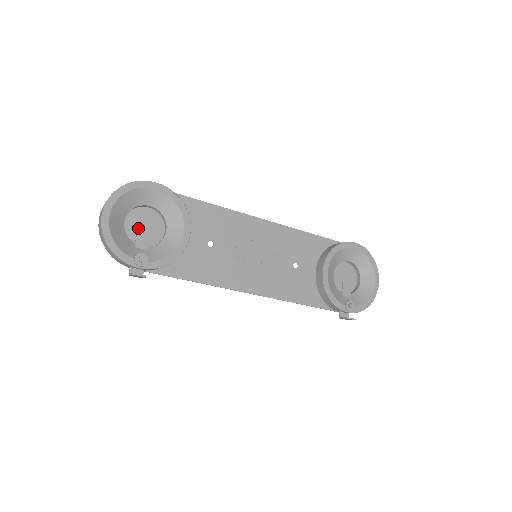
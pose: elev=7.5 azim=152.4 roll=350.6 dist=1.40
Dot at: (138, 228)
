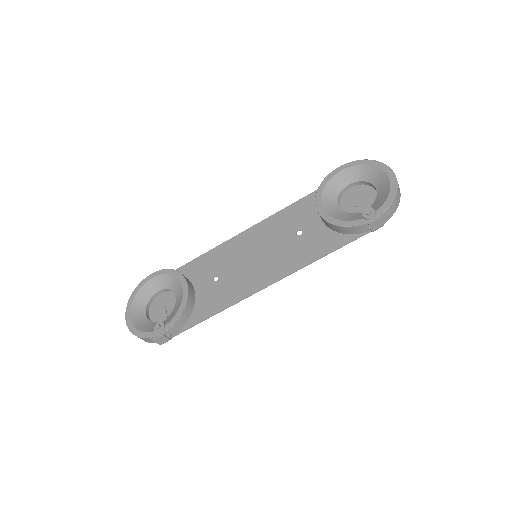
Dot at: occluded
